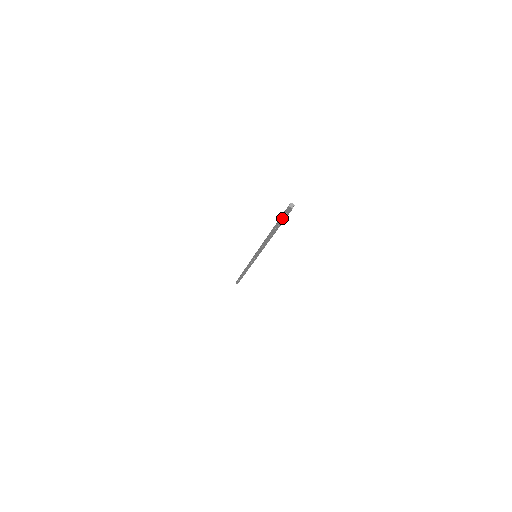
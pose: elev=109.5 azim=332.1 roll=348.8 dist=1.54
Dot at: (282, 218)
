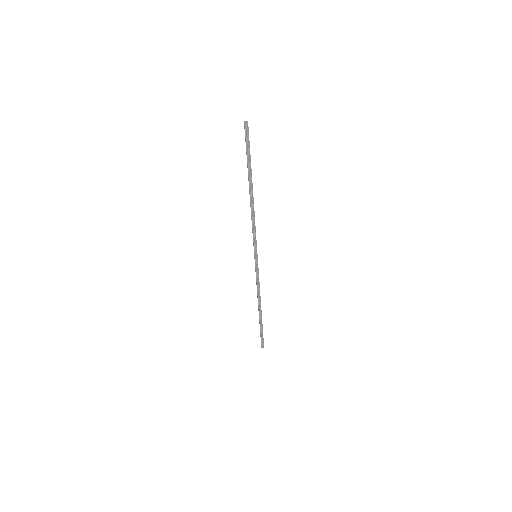
Dot at: (246, 148)
